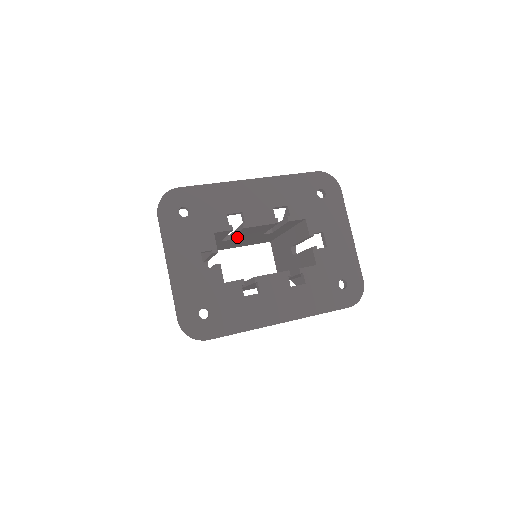
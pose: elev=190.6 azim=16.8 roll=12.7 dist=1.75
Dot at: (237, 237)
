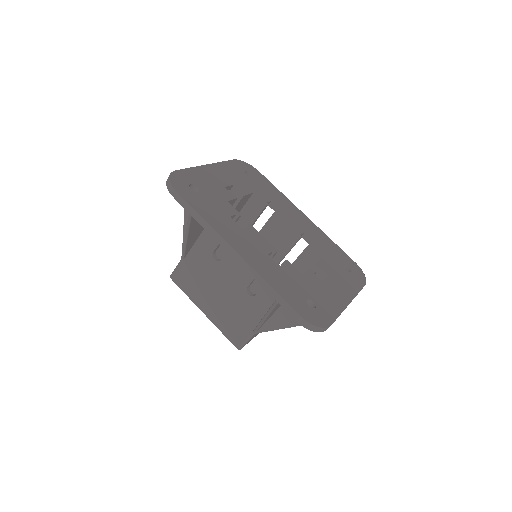
Dot at: occluded
